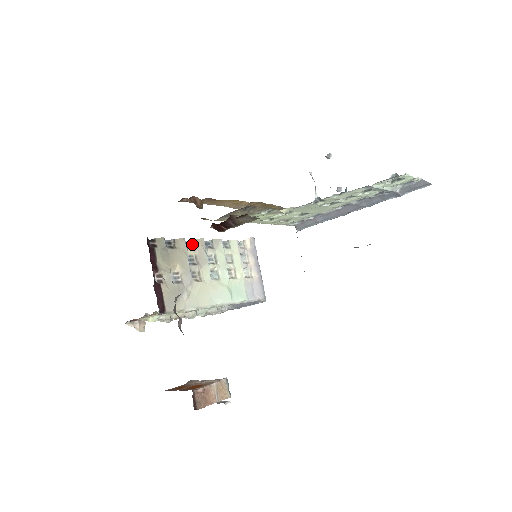
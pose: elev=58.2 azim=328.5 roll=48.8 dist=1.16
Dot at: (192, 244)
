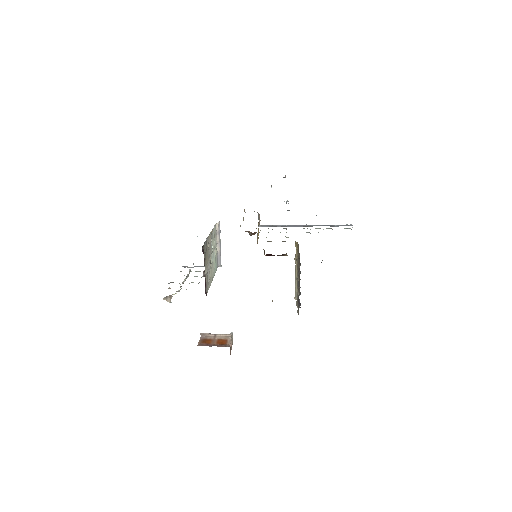
Dot at: occluded
